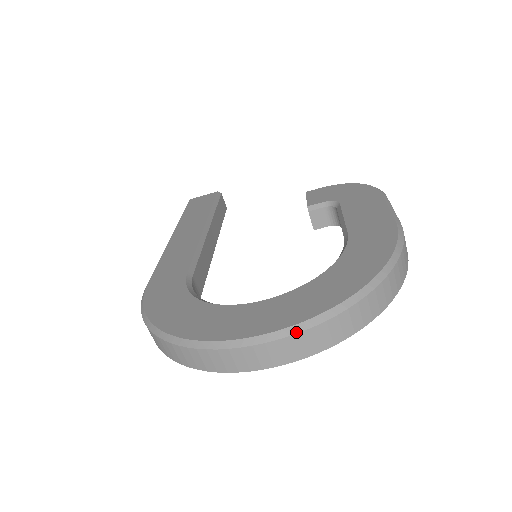
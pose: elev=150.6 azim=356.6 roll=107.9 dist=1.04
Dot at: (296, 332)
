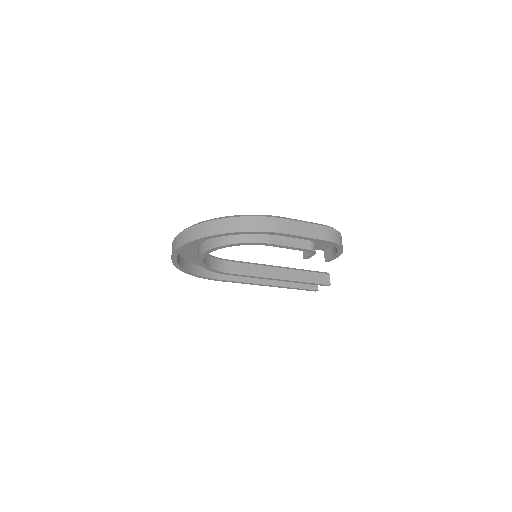
Dot at: (183, 230)
